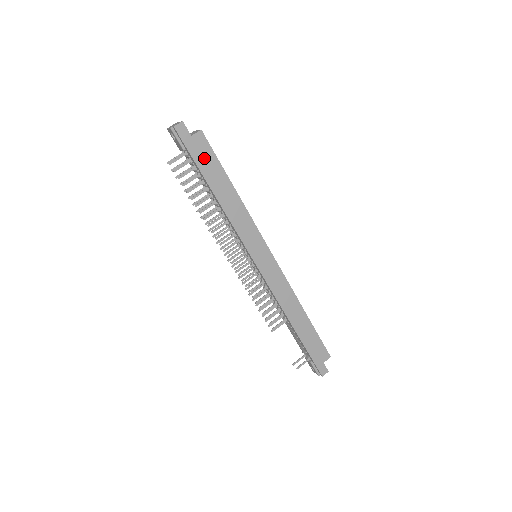
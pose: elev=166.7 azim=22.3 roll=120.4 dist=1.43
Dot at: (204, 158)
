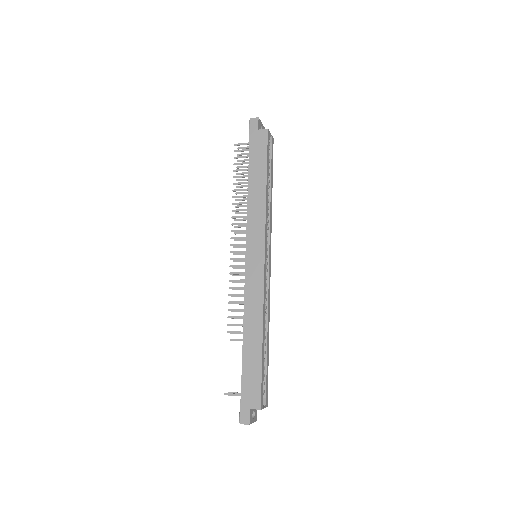
Dot at: (258, 149)
